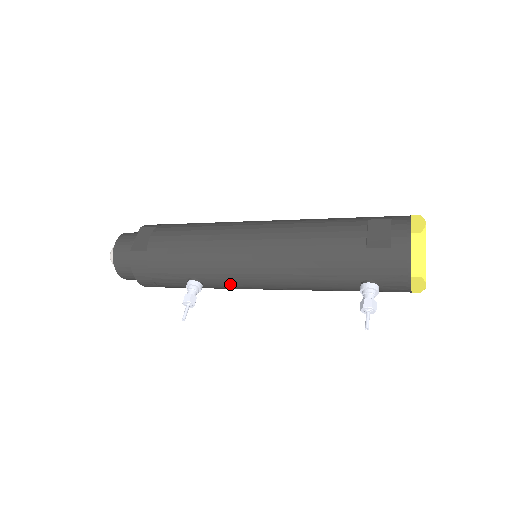
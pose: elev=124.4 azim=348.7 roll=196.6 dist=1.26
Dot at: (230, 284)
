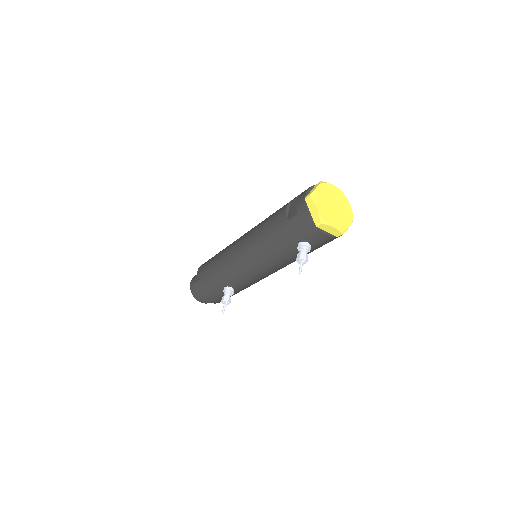
Dot at: (244, 280)
